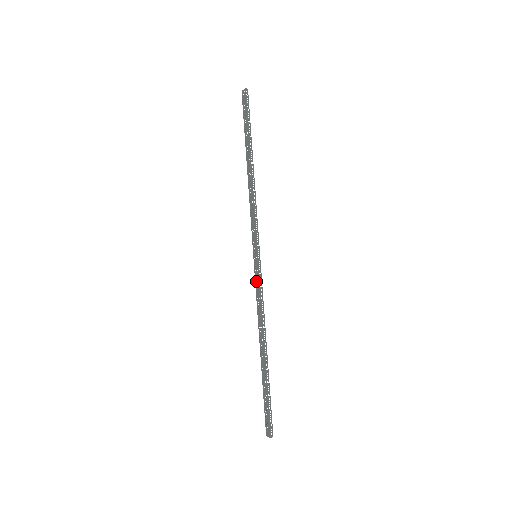
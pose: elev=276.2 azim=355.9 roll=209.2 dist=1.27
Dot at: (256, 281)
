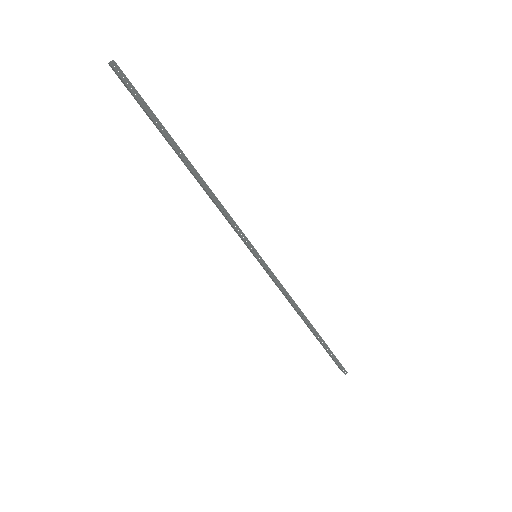
Dot at: occluded
